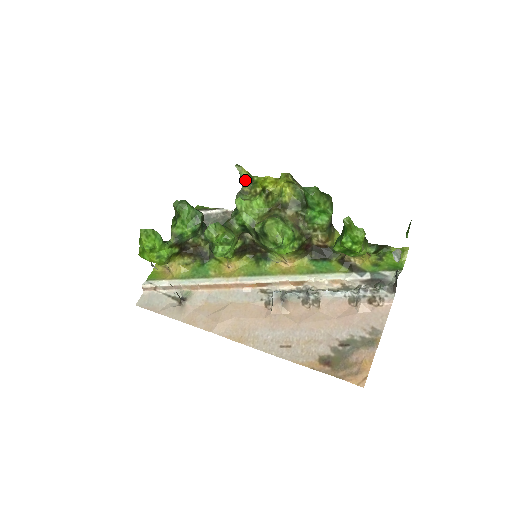
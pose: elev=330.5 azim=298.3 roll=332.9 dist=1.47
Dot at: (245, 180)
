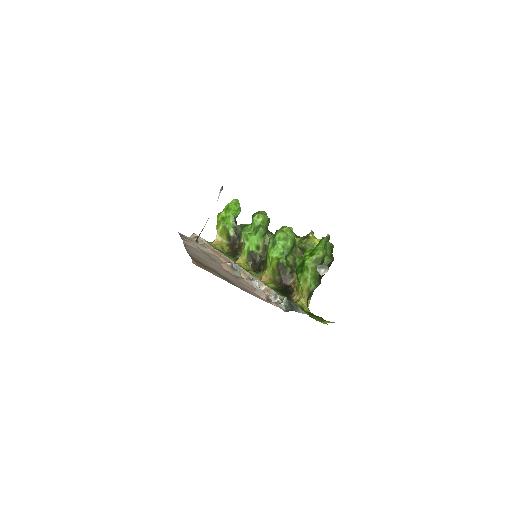
Dot at: occluded
